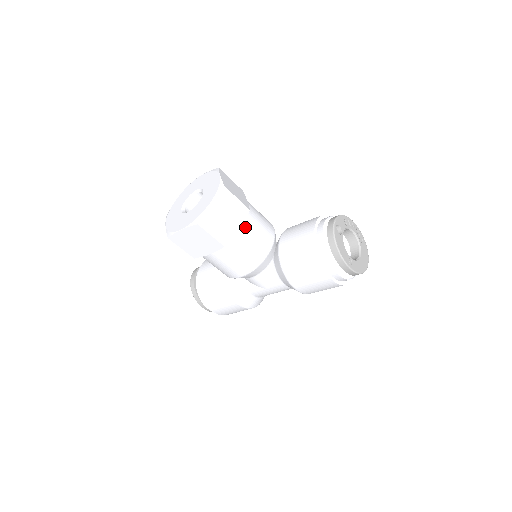
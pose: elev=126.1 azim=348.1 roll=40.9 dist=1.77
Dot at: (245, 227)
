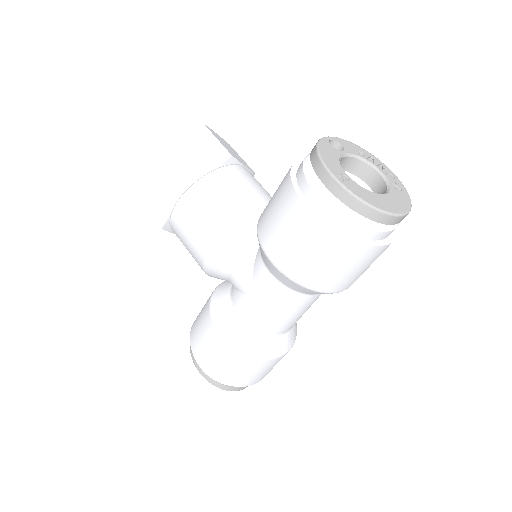
Dot at: (220, 174)
